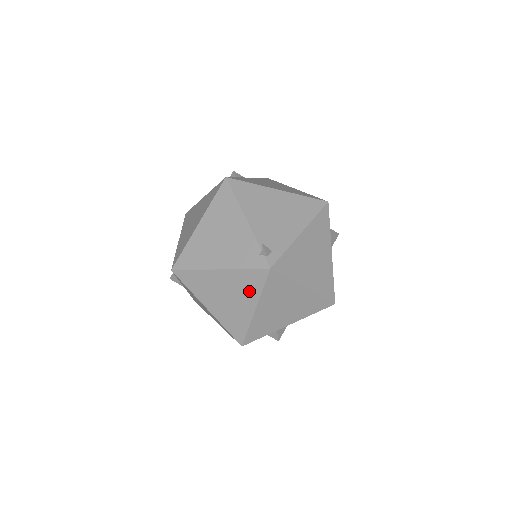
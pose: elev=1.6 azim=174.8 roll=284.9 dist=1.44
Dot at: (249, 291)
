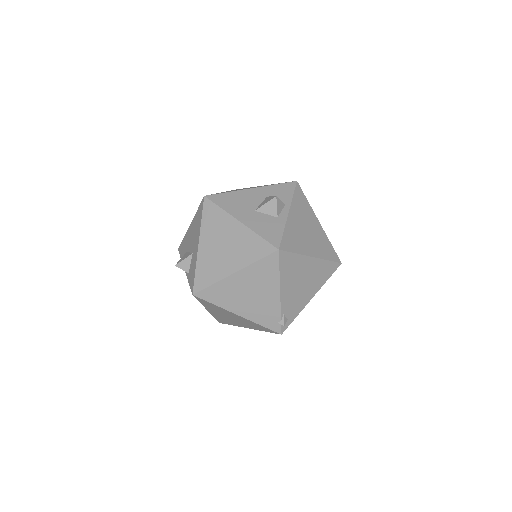
Dot at: (253, 327)
